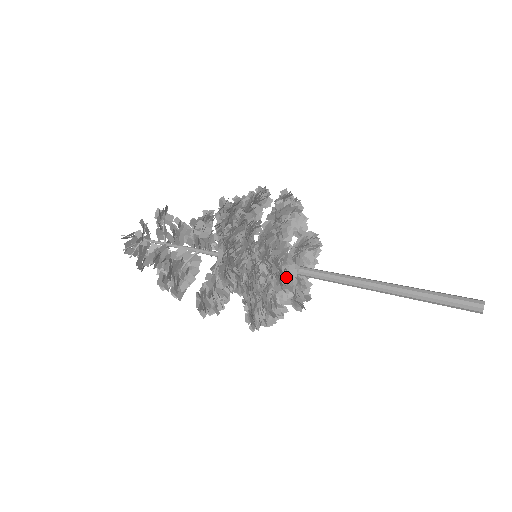
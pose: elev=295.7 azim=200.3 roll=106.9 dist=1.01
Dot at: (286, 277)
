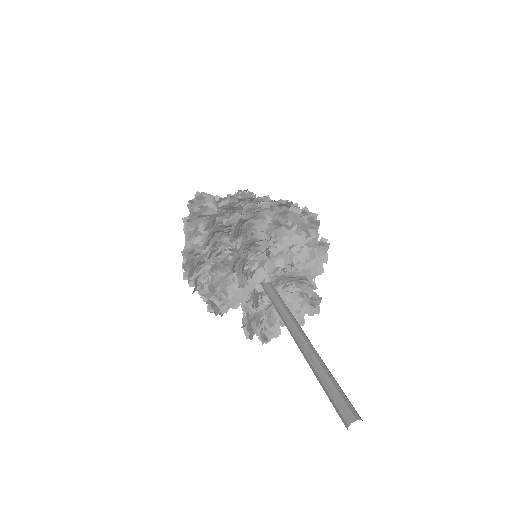
Dot at: (247, 268)
